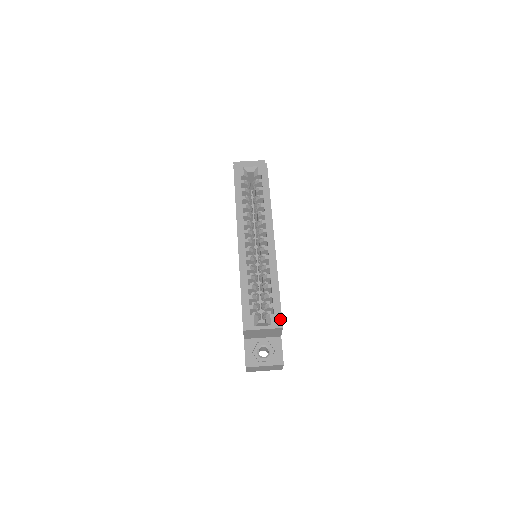
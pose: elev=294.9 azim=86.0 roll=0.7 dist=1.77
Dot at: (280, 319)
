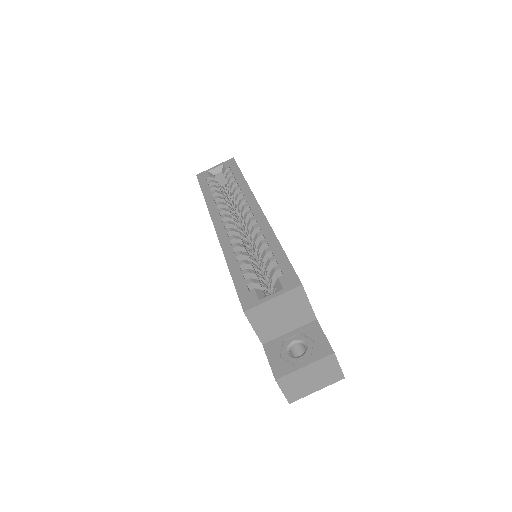
Dot at: (294, 277)
